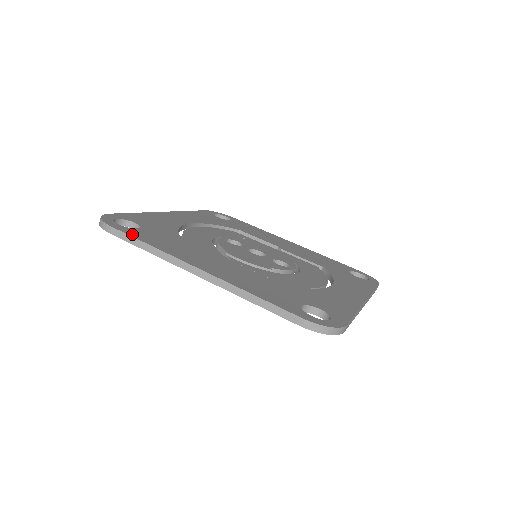
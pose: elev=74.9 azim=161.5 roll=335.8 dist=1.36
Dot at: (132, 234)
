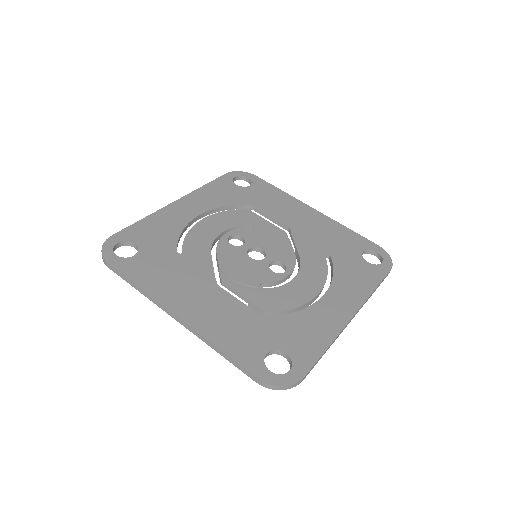
Dot at: (125, 271)
